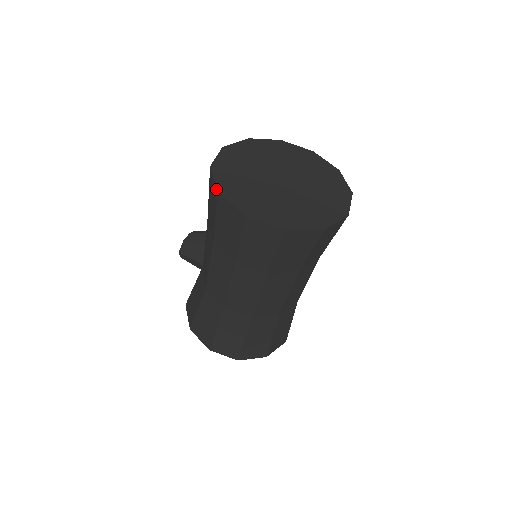
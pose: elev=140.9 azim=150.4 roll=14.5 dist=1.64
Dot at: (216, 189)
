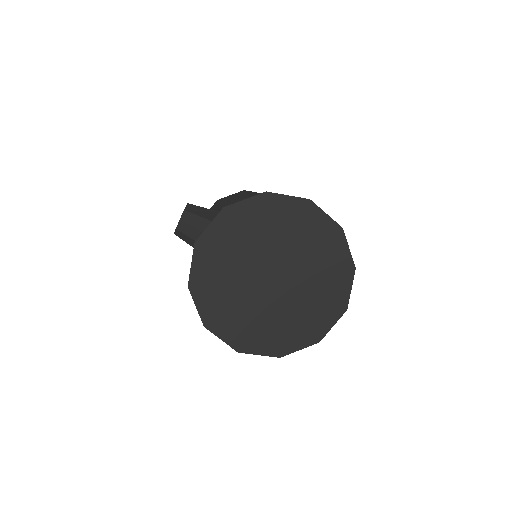
Dot at: occluded
